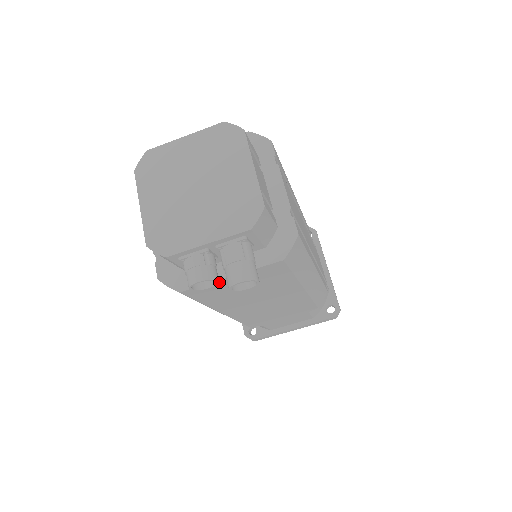
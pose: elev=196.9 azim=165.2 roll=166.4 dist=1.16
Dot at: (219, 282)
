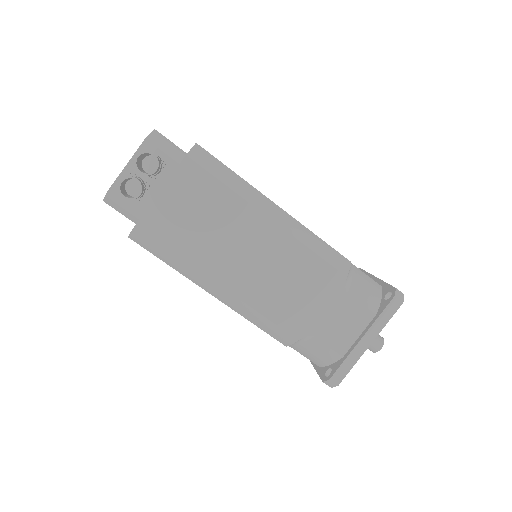
Dot at: (158, 203)
